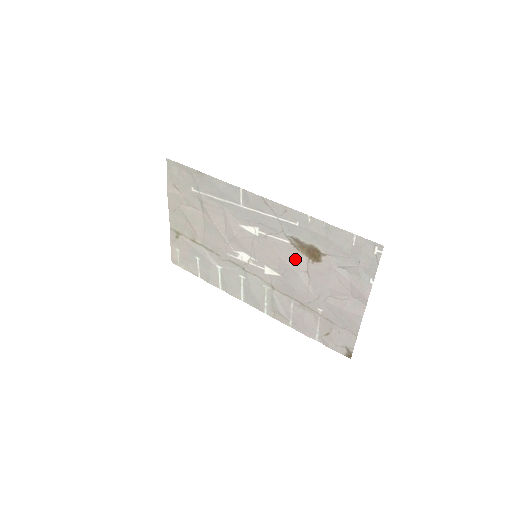
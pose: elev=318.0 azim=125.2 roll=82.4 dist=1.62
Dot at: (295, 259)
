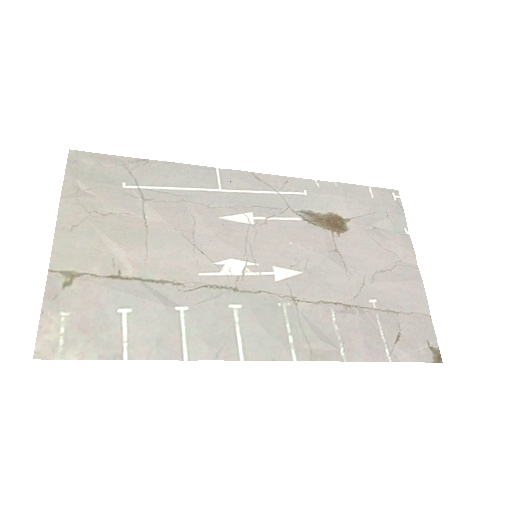
Dot at: (316, 238)
